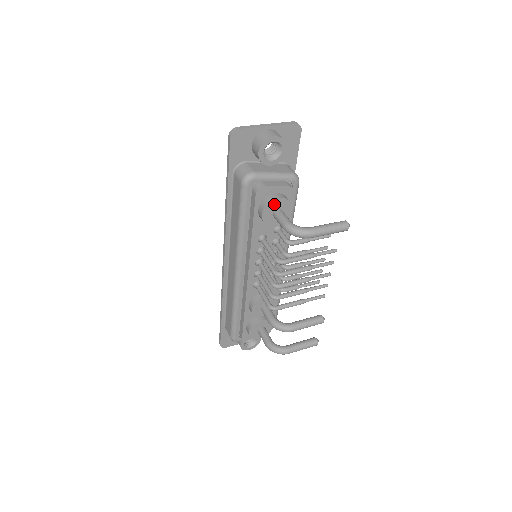
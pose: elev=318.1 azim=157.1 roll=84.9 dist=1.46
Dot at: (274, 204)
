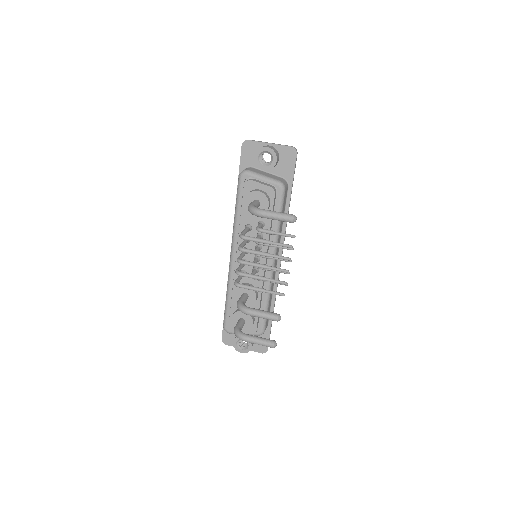
Dot at: (254, 195)
